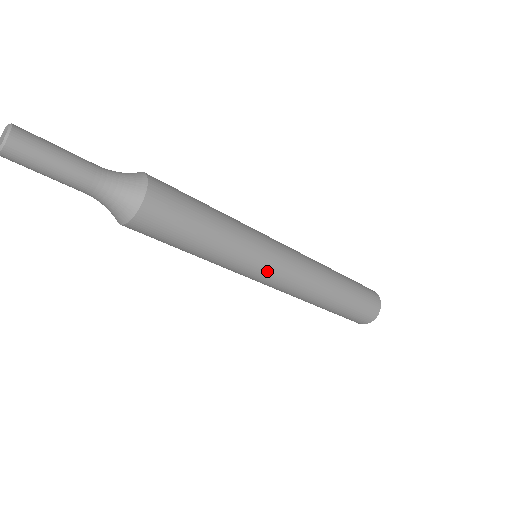
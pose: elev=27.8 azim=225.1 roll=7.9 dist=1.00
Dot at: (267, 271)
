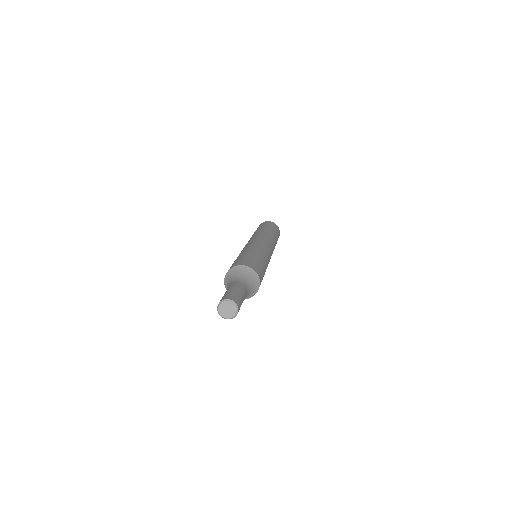
Dot at: occluded
